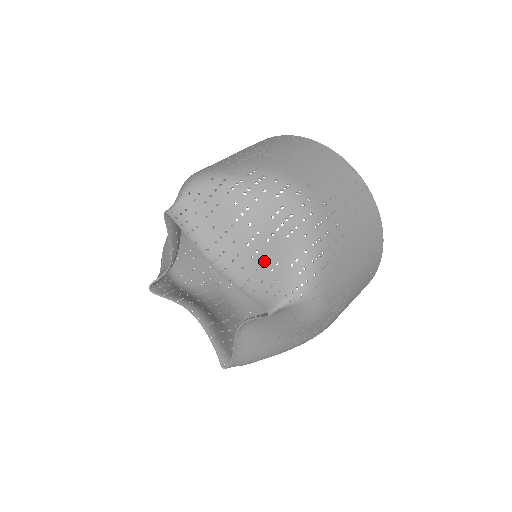
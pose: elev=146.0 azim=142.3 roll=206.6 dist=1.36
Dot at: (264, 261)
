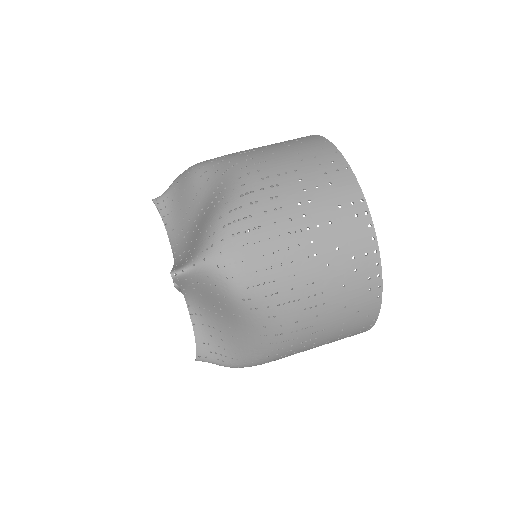
Dot at: (196, 233)
